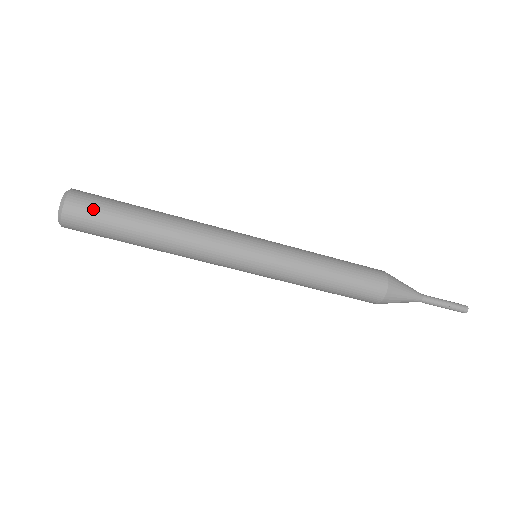
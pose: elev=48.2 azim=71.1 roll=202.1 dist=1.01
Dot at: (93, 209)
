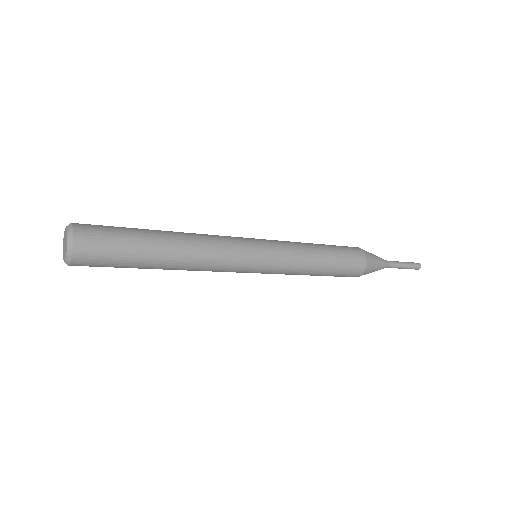
Dot at: (102, 260)
